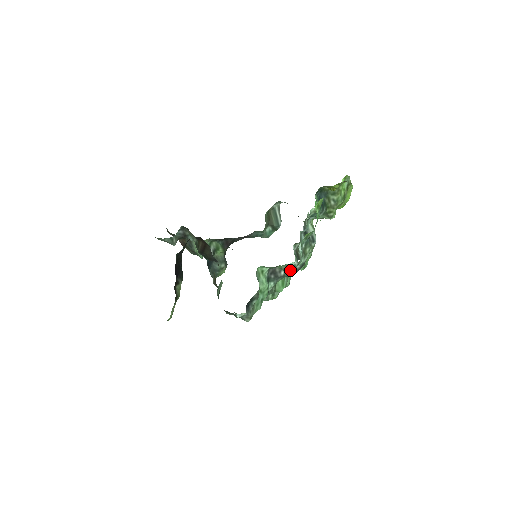
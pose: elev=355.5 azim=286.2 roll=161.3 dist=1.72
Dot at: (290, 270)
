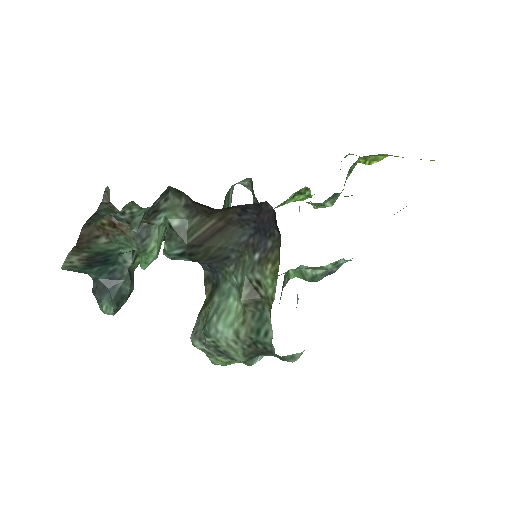
Dot at: (328, 271)
